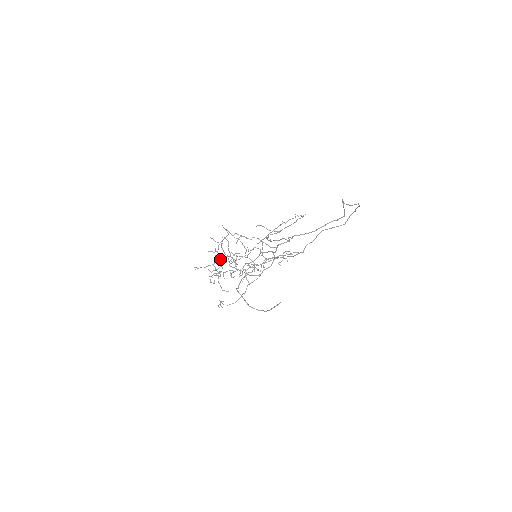
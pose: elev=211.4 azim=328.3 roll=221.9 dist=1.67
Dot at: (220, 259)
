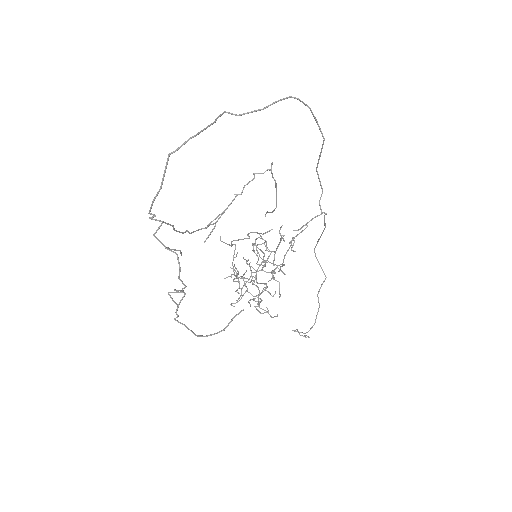
Dot at: (235, 281)
